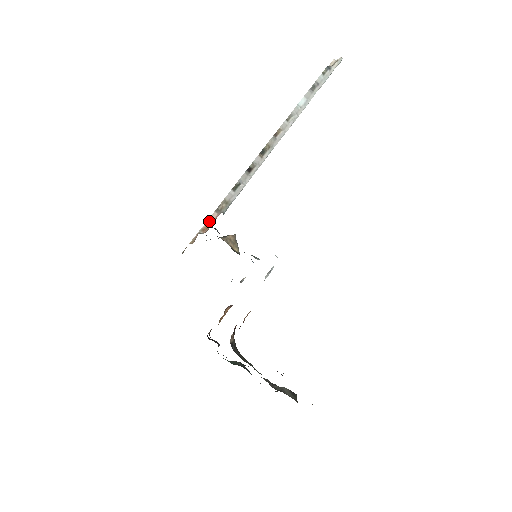
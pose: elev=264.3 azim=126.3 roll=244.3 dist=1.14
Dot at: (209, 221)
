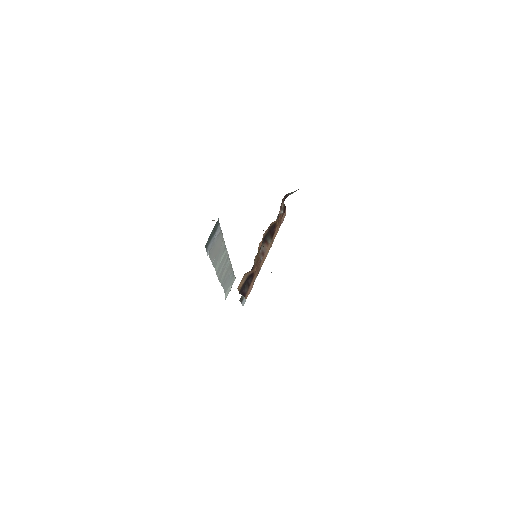
Dot at: occluded
